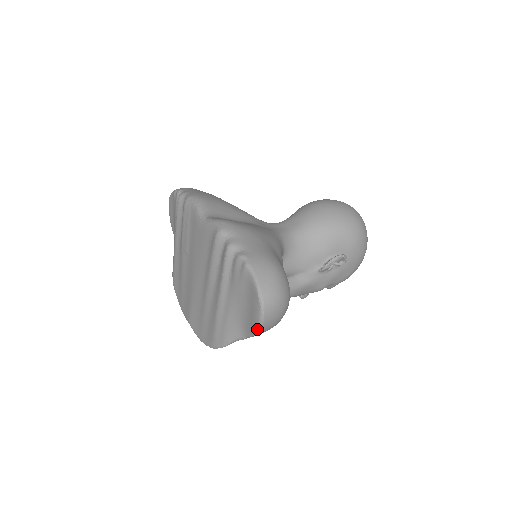
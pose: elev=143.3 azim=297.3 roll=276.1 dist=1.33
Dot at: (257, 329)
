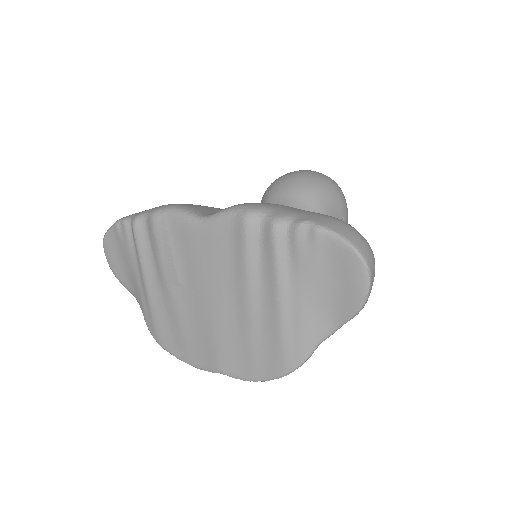
Dot at: (363, 301)
